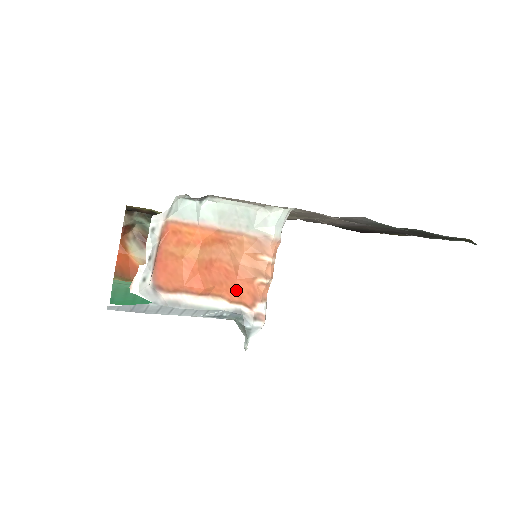
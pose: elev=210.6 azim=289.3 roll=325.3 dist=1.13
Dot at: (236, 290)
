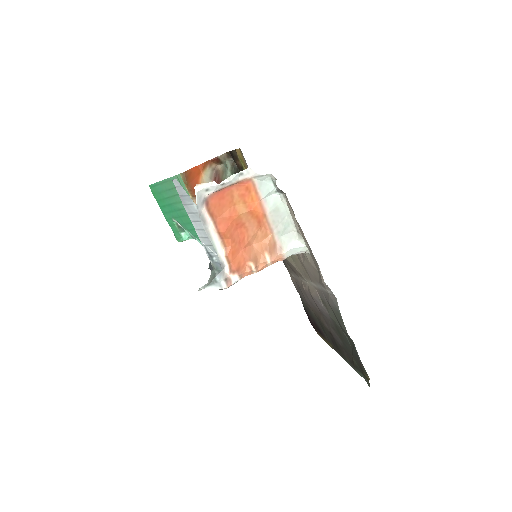
Dot at: (235, 254)
